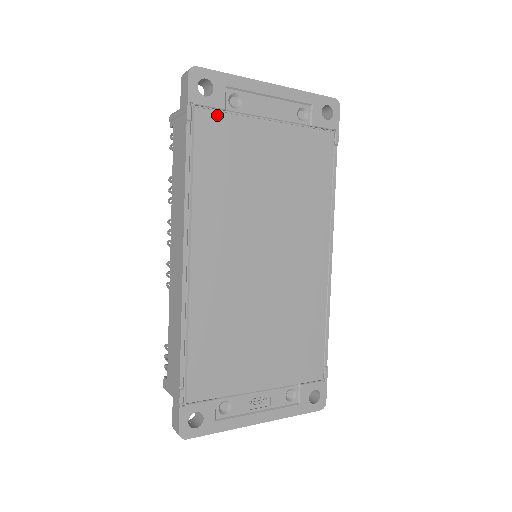
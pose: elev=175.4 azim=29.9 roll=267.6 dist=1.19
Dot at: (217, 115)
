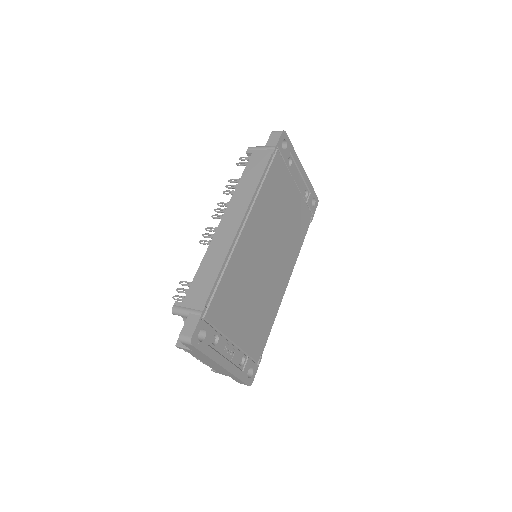
Dot at: (282, 162)
